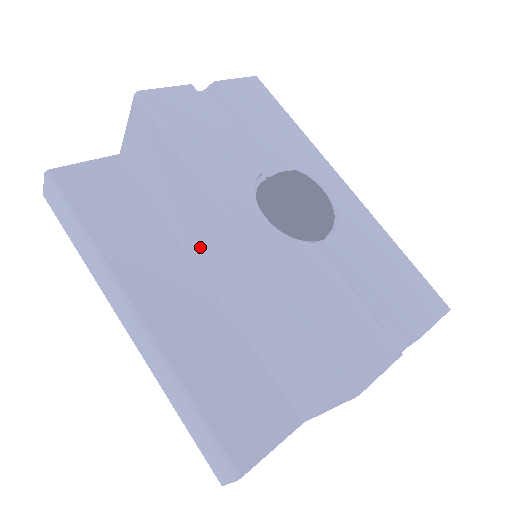
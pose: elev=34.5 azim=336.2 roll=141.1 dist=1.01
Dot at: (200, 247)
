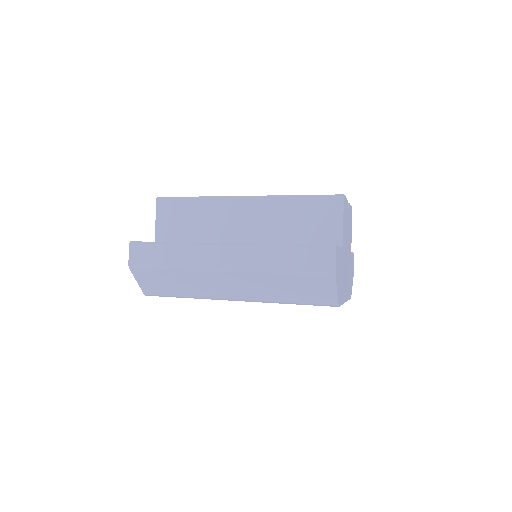
Dot at: (231, 231)
